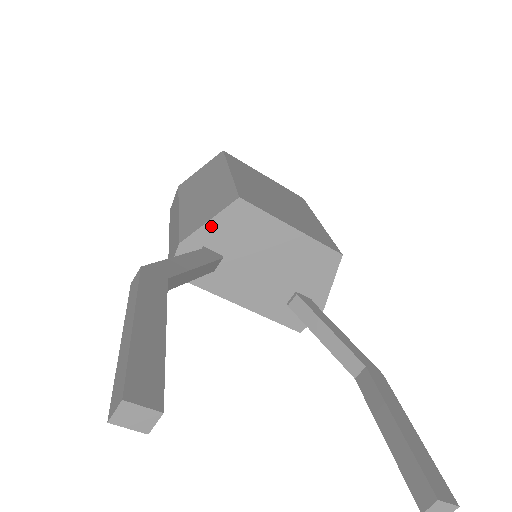
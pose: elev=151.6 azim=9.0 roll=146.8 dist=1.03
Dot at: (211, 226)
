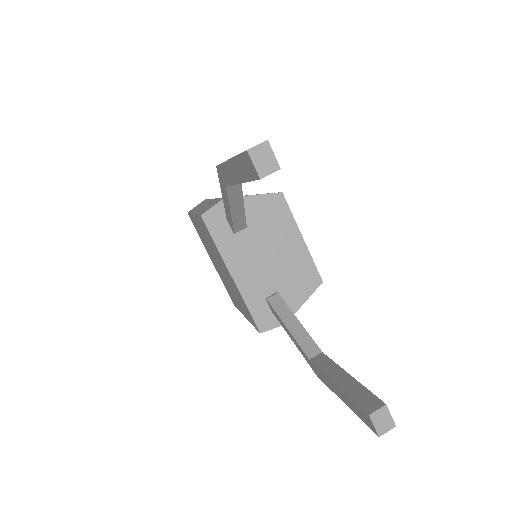
Dot at: (253, 200)
